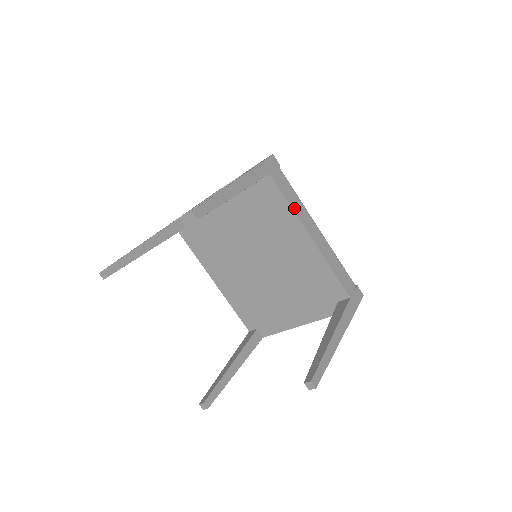
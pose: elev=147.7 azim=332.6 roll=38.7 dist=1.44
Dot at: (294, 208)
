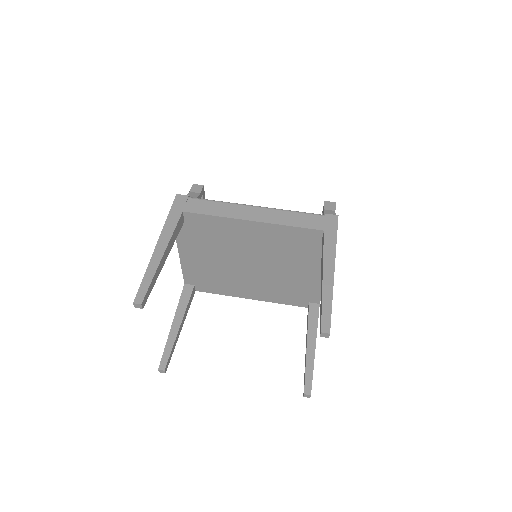
Dot at: (221, 215)
